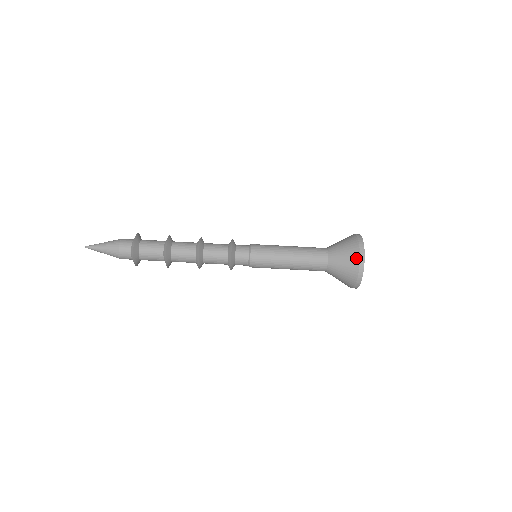
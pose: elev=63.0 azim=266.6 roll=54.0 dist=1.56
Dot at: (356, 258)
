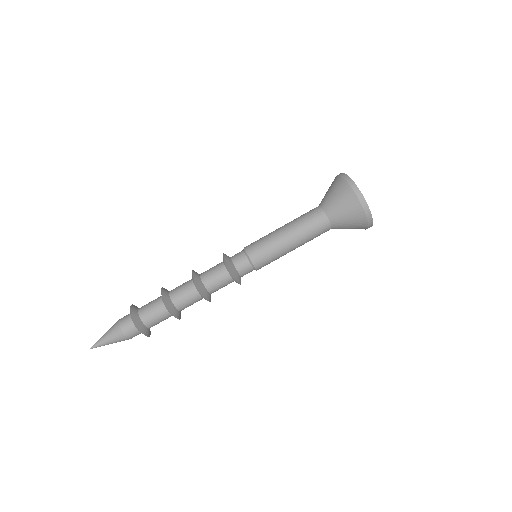
Dot at: (341, 182)
